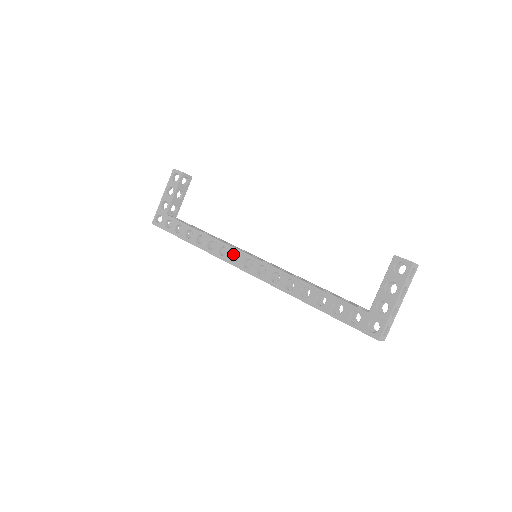
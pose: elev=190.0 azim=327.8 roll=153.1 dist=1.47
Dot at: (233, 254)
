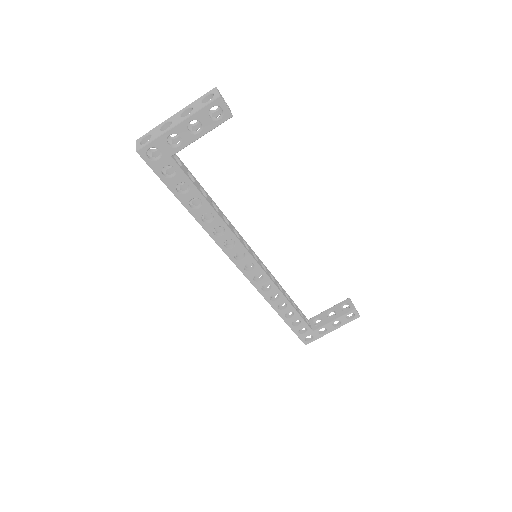
Dot at: (238, 250)
